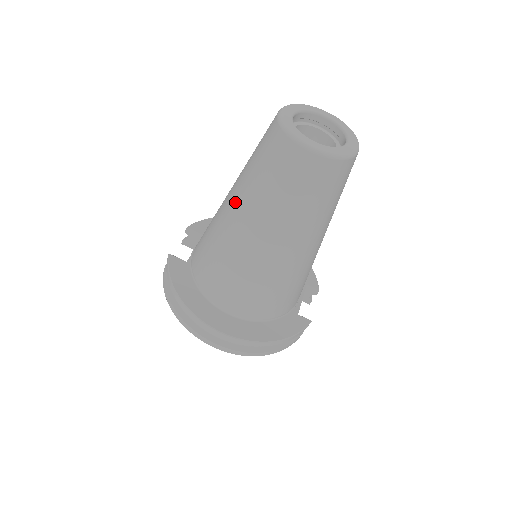
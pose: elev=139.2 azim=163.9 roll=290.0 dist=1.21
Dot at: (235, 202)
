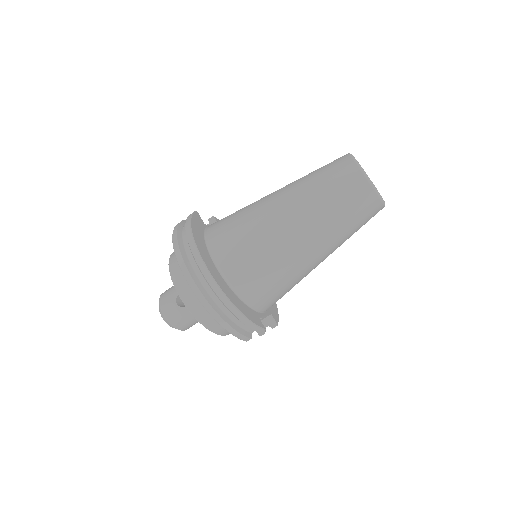
Dot at: (283, 189)
